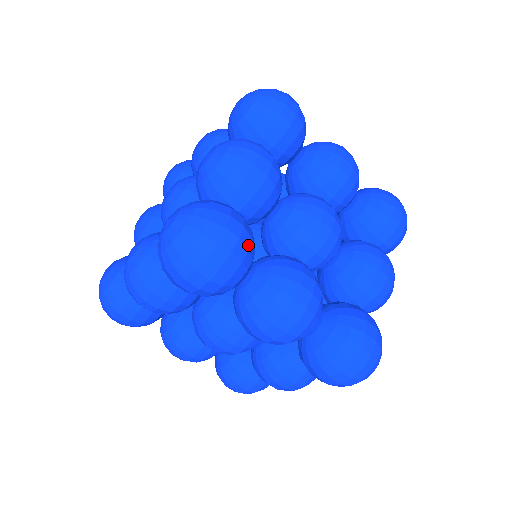
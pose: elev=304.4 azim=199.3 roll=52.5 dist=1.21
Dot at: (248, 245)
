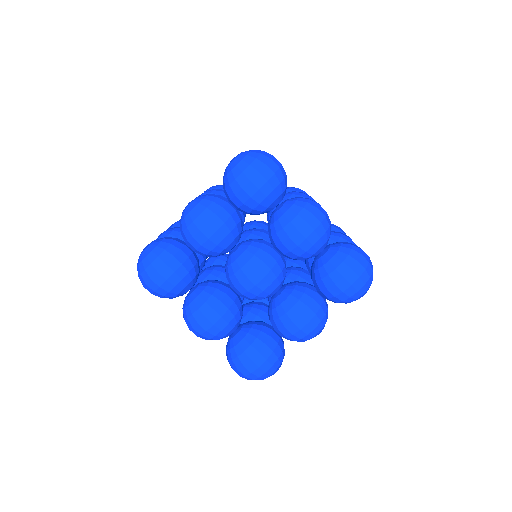
Dot at: (175, 283)
